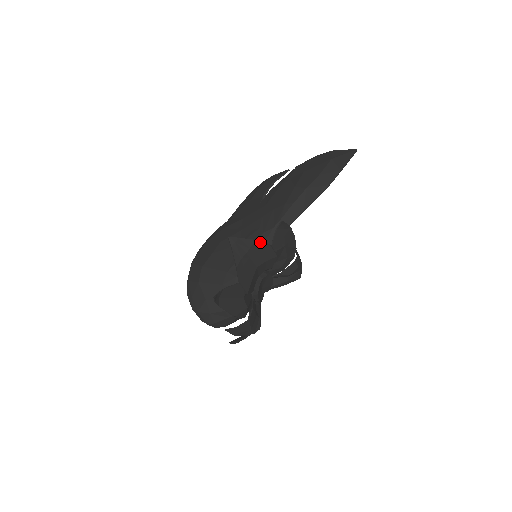
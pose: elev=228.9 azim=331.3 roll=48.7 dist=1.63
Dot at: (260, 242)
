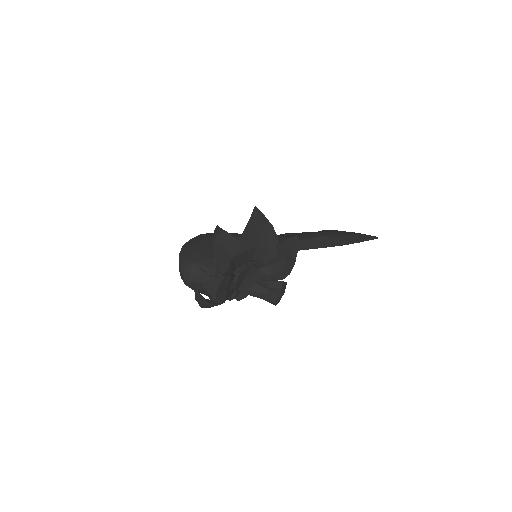
Dot at: (273, 230)
